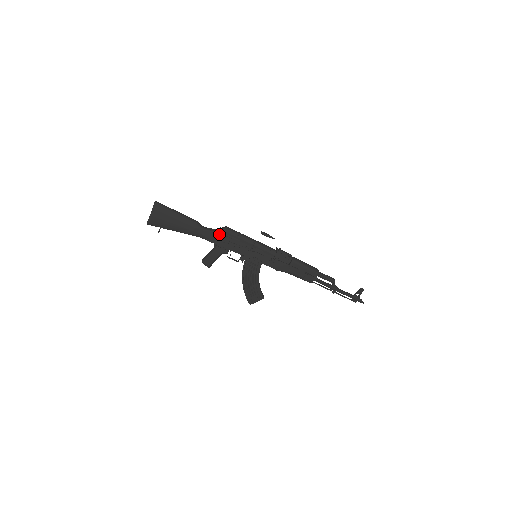
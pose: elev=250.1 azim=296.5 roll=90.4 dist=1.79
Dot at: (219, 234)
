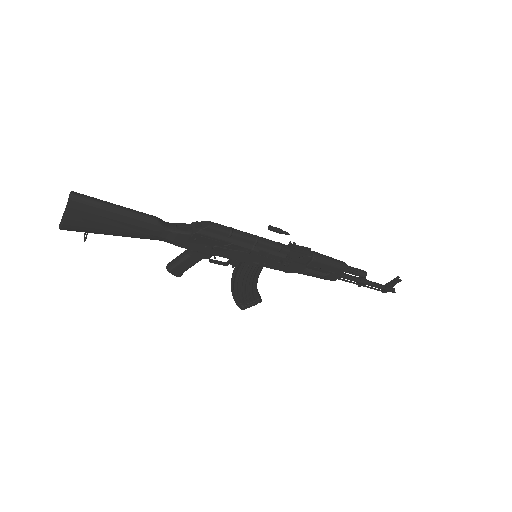
Dot at: (198, 237)
